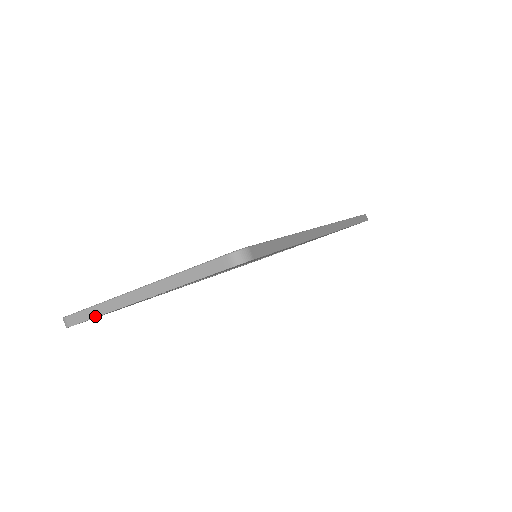
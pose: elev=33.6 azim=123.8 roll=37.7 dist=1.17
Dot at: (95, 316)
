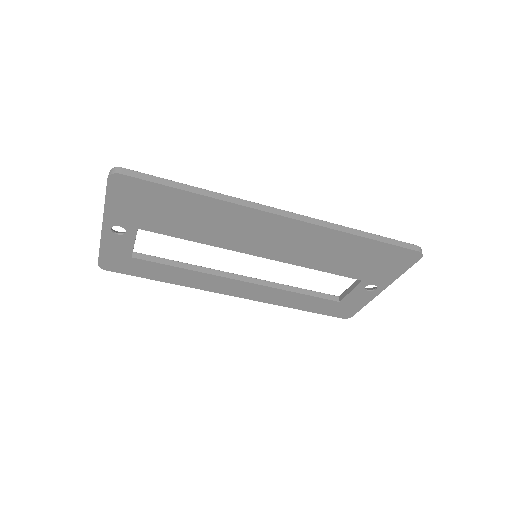
Dot at: (99, 249)
